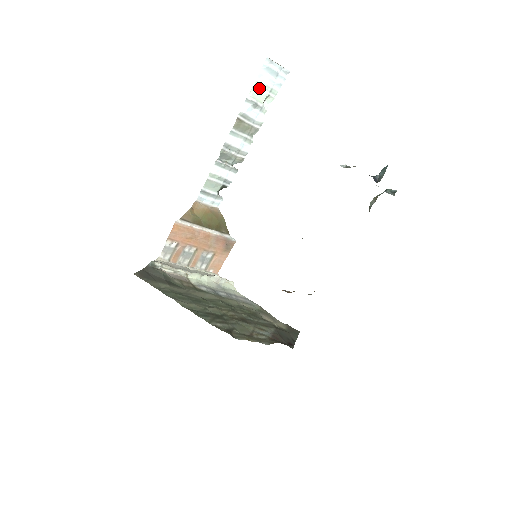
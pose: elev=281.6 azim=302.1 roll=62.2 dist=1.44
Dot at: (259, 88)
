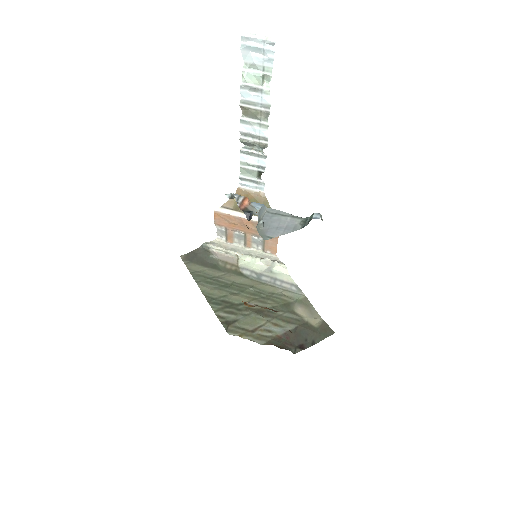
Dot at: (251, 69)
